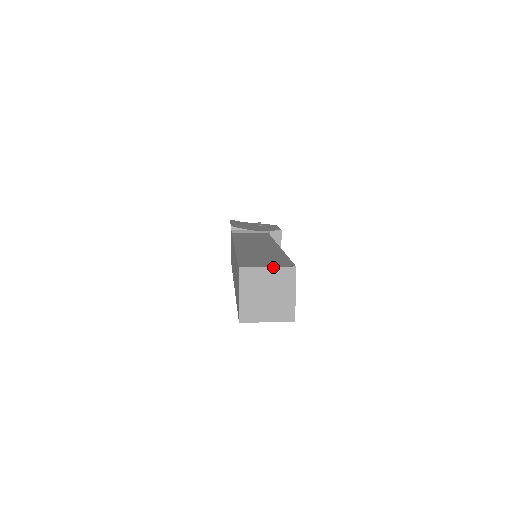
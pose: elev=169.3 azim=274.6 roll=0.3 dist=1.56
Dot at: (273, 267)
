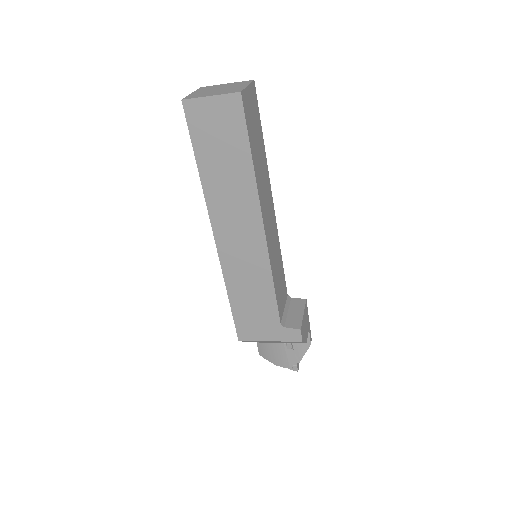
Dot at: (232, 83)
